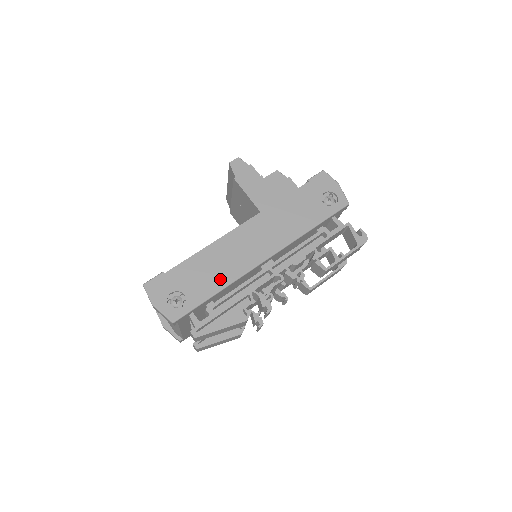
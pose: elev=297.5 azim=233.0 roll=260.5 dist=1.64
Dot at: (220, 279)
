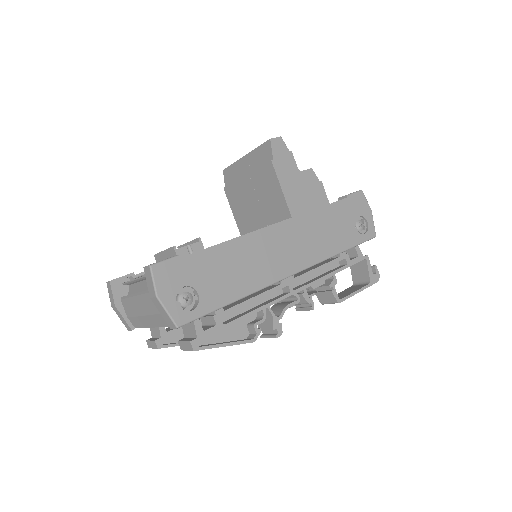
Dot at: (242, 285)
